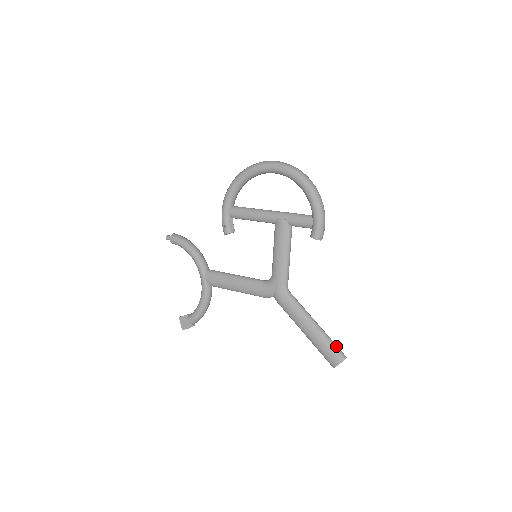
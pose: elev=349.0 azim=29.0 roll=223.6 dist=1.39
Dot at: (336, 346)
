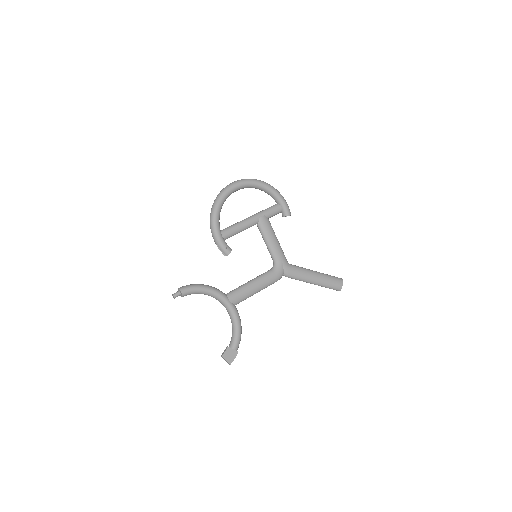
Dot at: (333, 276)
